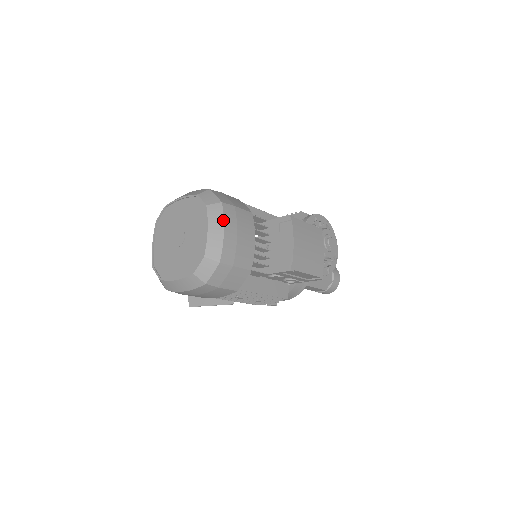
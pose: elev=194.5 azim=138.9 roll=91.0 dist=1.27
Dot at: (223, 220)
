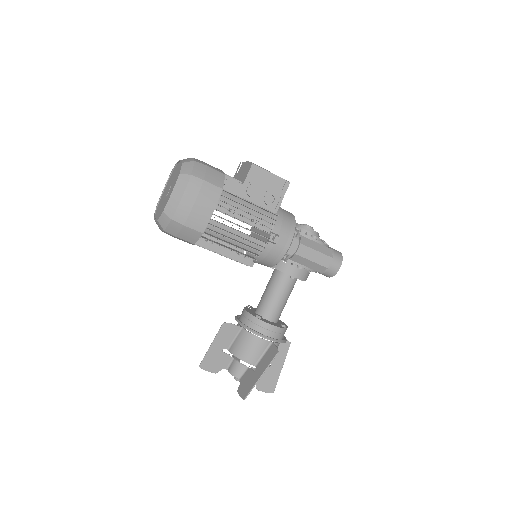
Dot at: occluded
